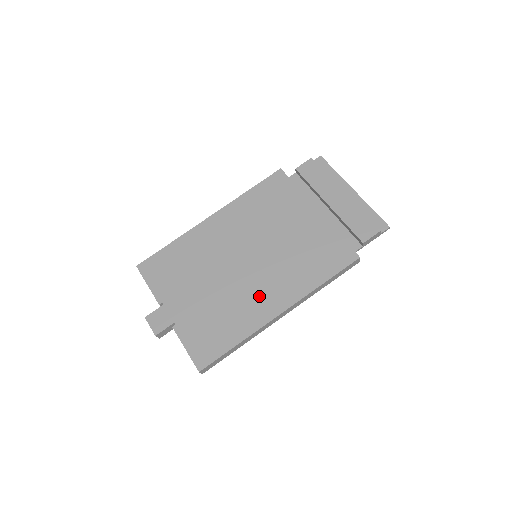
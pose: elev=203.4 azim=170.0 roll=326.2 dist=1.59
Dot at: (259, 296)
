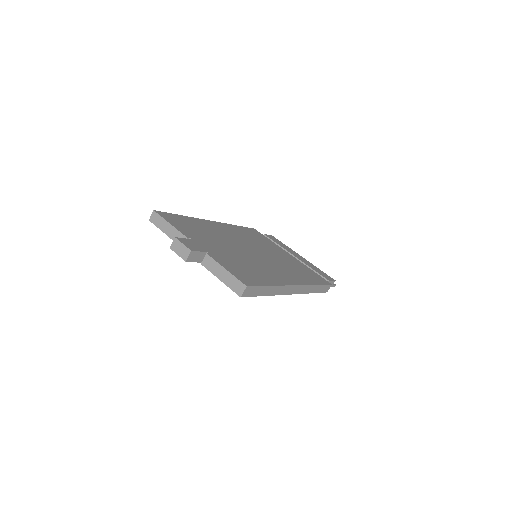
Dot at: (274, 270)
